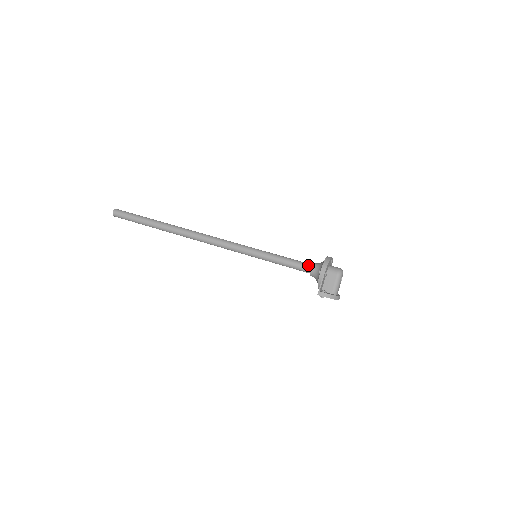
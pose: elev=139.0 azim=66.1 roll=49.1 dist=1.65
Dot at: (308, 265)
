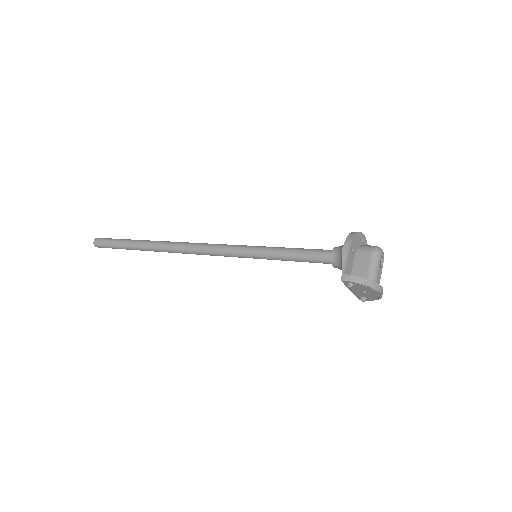
Dot at: (328, 250)
